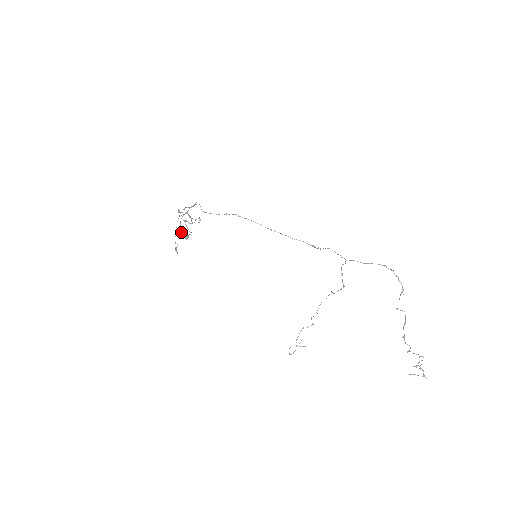
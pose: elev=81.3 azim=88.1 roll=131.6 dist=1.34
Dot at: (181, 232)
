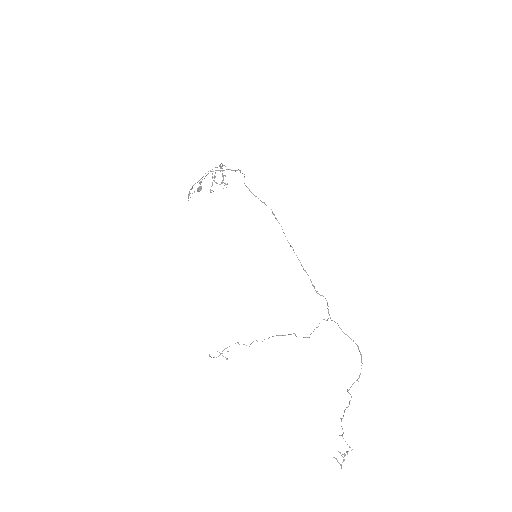
Dot at: (199, 182)
